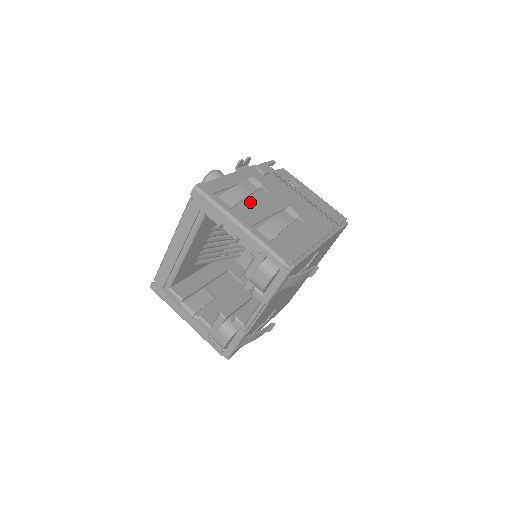
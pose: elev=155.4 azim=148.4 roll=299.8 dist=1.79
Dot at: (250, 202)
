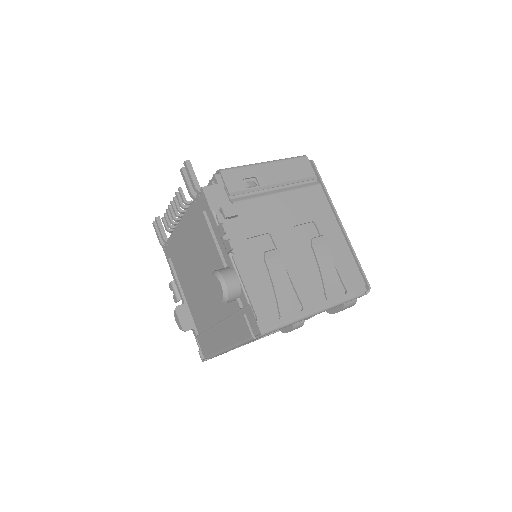
Dot at: occluded
